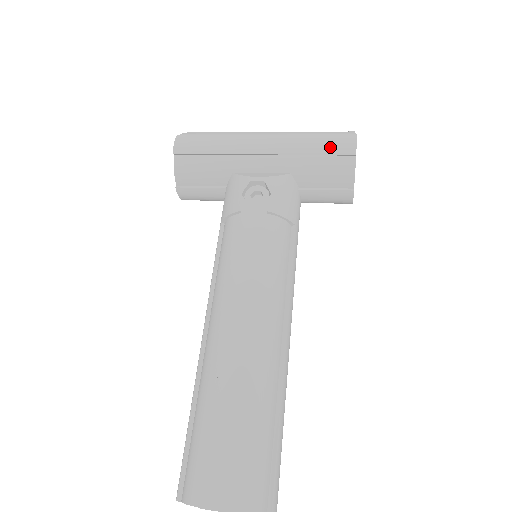
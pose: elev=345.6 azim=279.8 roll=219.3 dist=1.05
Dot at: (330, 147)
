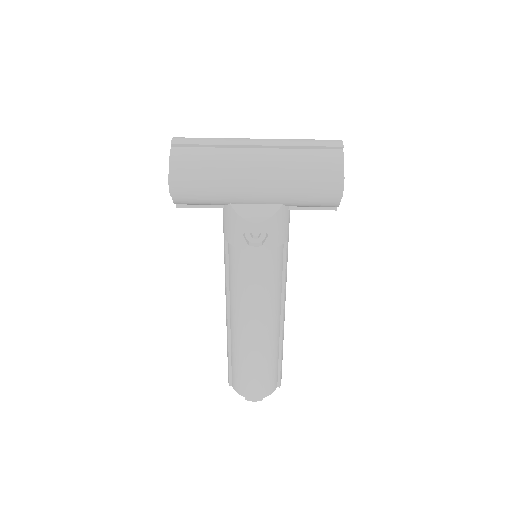
Dot at: (319, 193)
